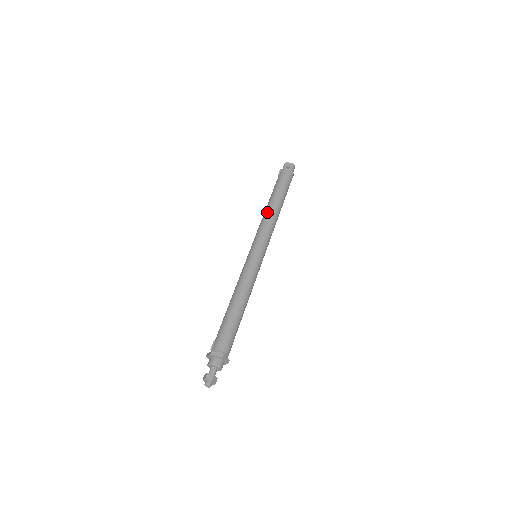
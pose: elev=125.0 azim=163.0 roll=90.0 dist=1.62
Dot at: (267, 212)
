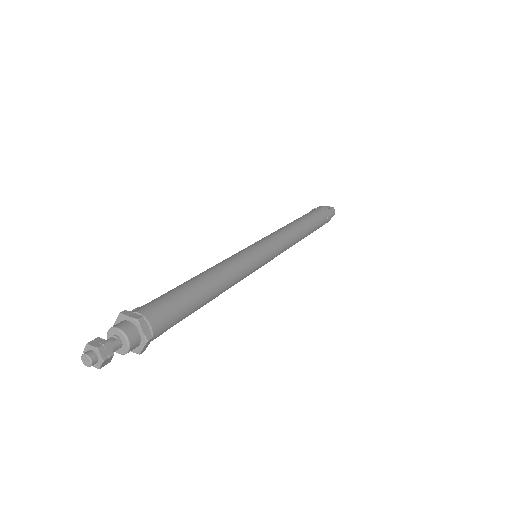
Dot at: (286, 225)
